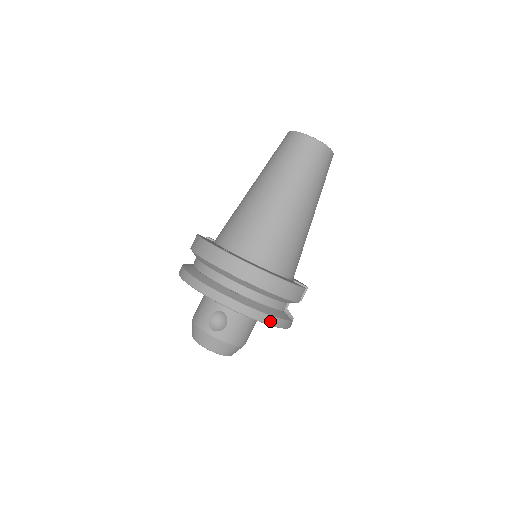
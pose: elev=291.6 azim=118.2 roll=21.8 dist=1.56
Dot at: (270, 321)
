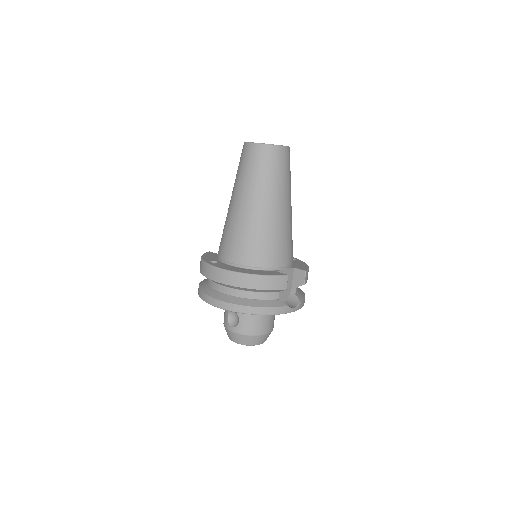
Dot at: (258, 312)
